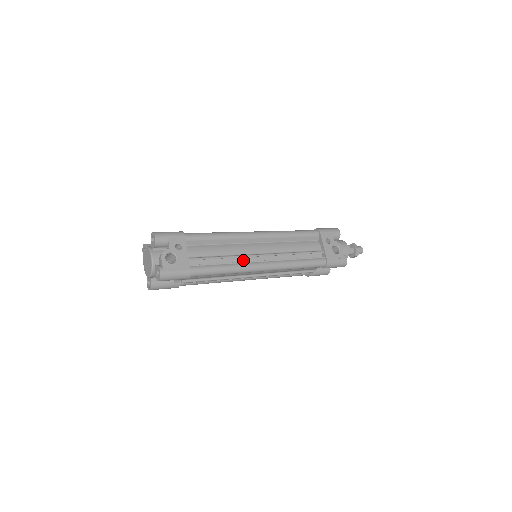
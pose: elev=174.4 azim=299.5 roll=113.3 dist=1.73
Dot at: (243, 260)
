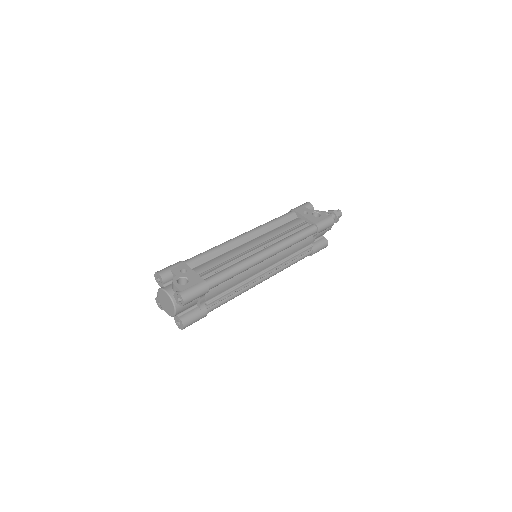
Dot at: occluded
